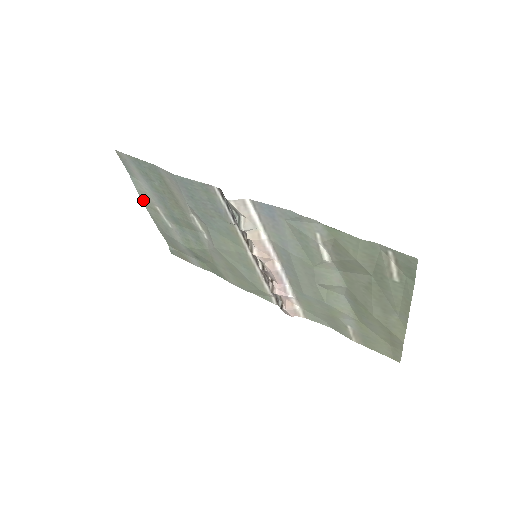
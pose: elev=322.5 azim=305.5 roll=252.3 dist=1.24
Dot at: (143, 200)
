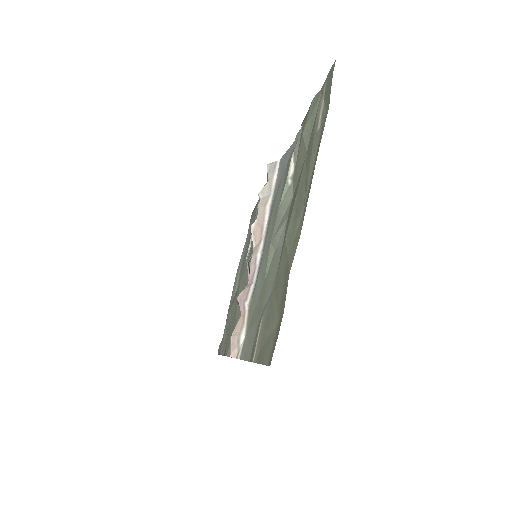
Dot at: occluded
